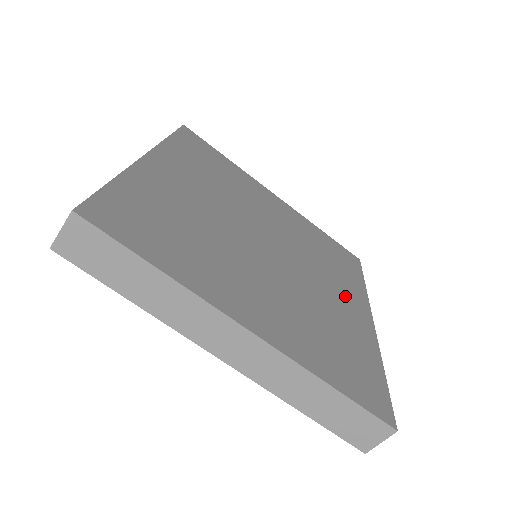
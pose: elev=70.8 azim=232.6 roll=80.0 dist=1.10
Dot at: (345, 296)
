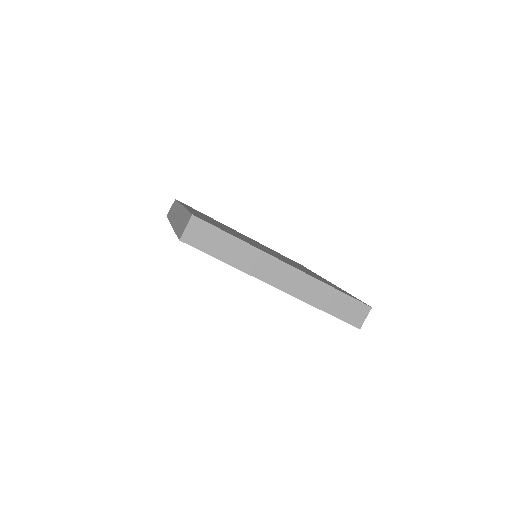
Dot at: occluded
